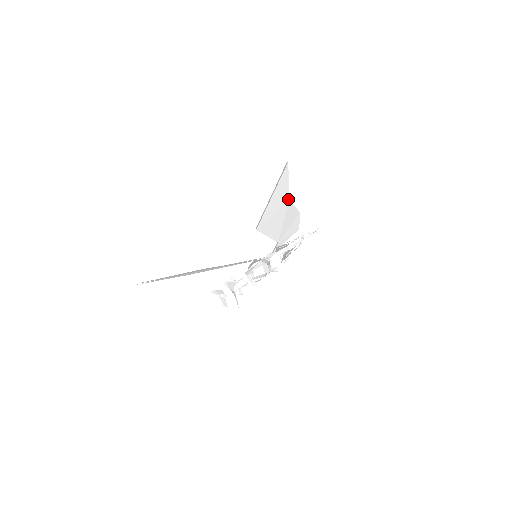
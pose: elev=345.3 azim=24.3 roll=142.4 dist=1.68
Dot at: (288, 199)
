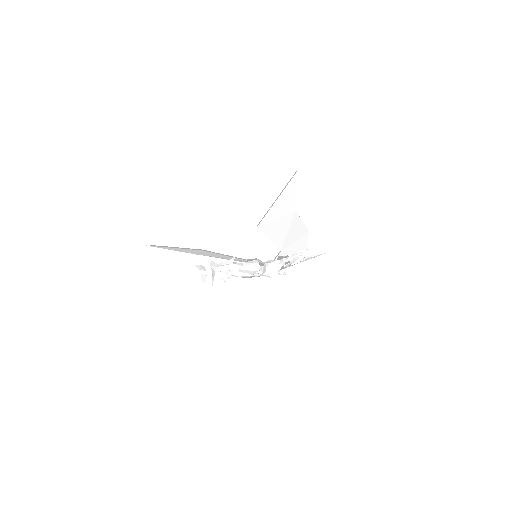
Dot at: (295, 210)
